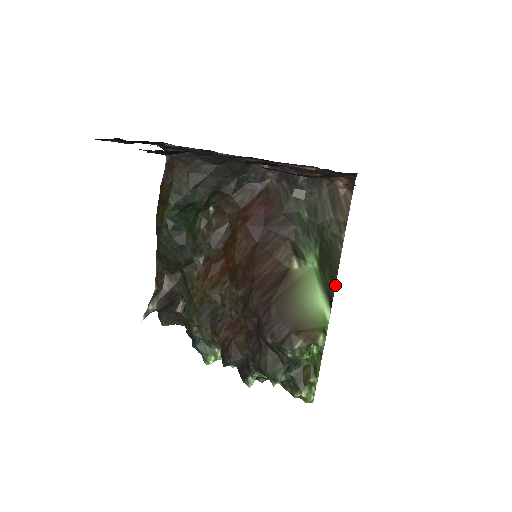
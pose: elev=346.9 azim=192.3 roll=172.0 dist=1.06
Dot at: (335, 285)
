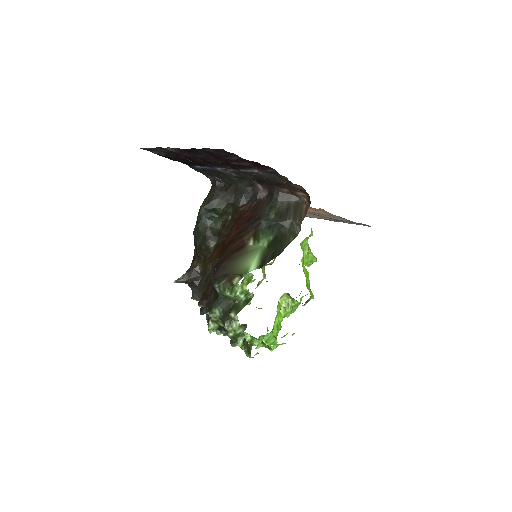
Dot at: occluded
